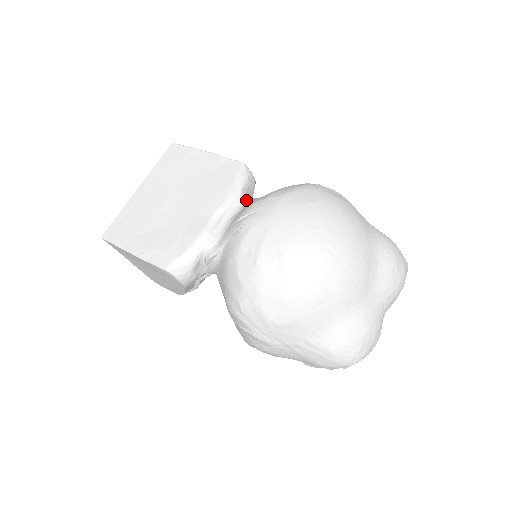
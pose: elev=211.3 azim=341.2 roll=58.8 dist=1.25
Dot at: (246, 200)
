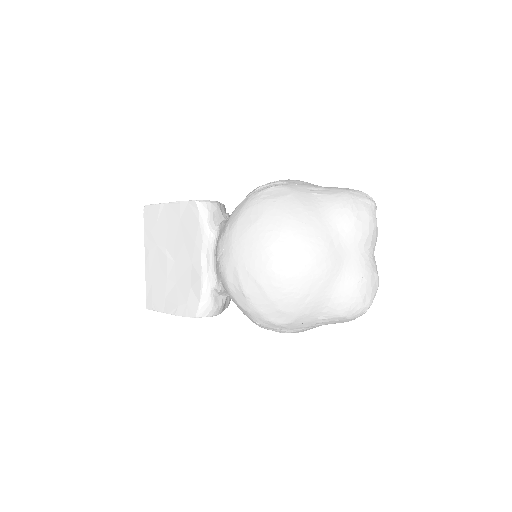
Dot at: (217, 231)
